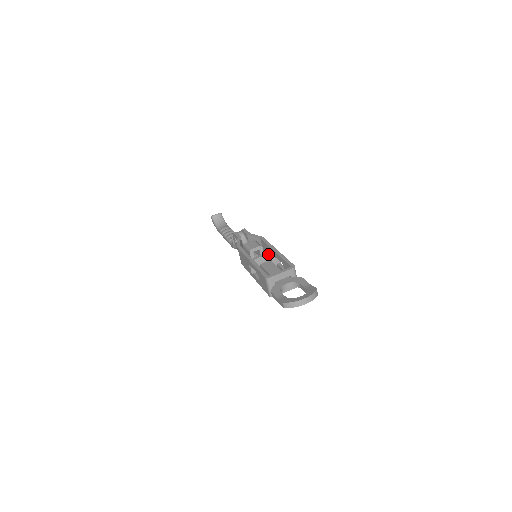
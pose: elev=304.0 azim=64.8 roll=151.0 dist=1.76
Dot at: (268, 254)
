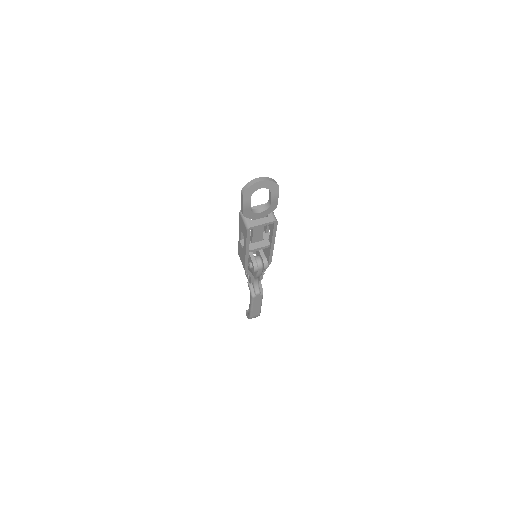
Dot at: occluded
